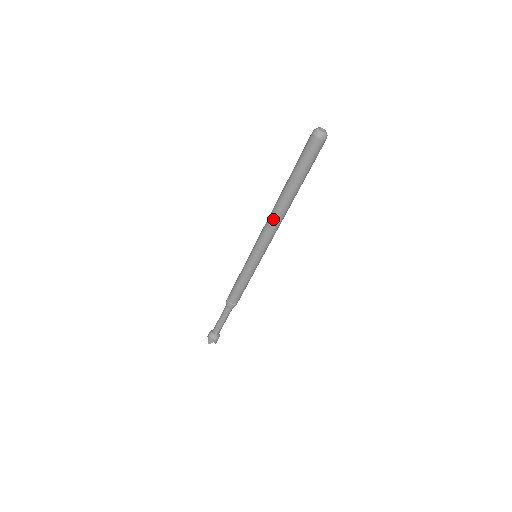
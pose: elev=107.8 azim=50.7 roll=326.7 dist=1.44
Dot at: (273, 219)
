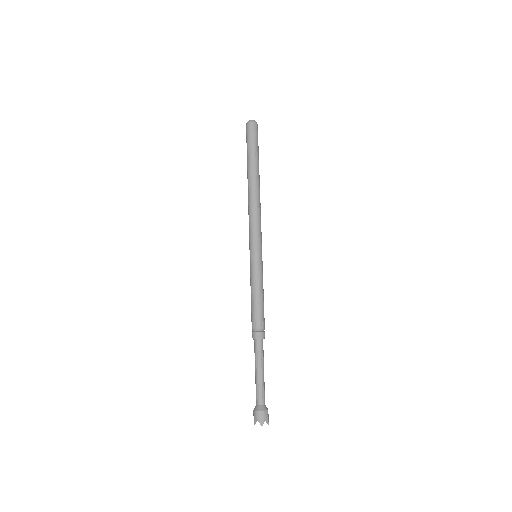
Dot at: (254, 202)
